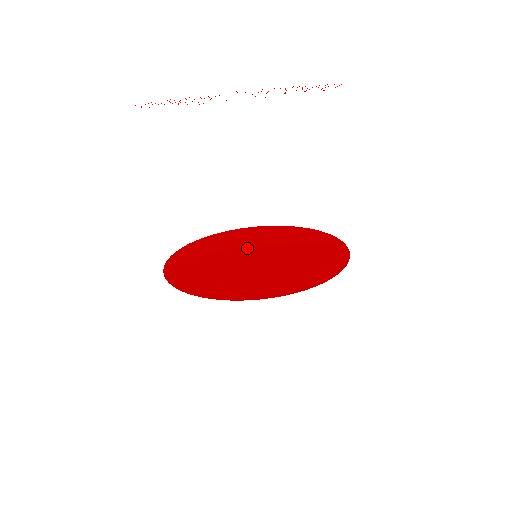
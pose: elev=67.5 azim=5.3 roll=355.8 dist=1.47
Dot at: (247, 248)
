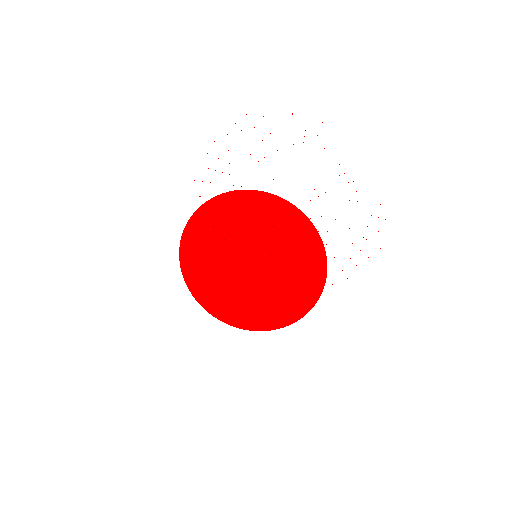
Dot at: (253, 237)
